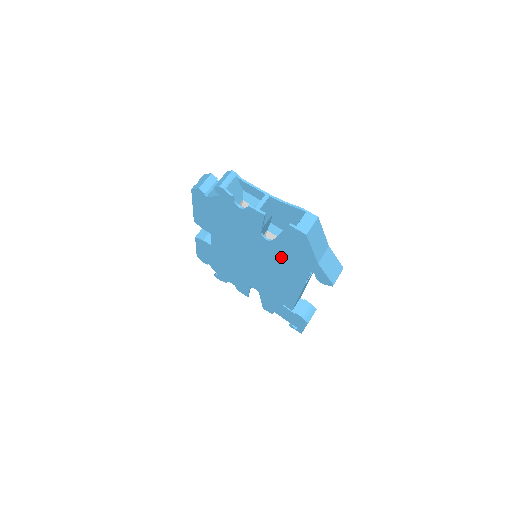
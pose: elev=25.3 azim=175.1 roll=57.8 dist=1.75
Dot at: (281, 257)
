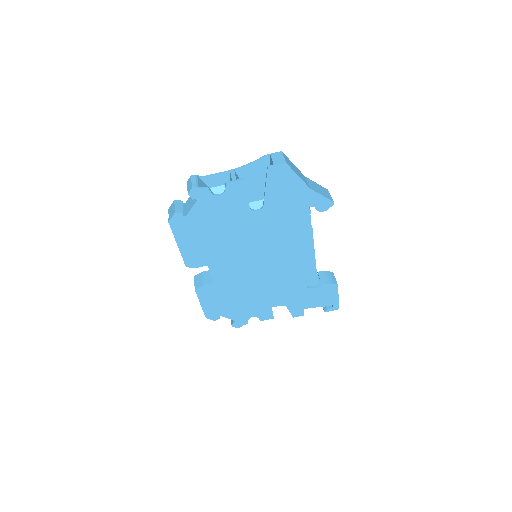
Dot at: (279, 219)
